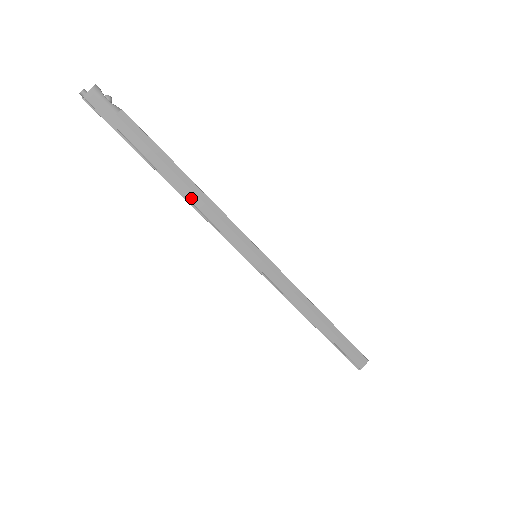
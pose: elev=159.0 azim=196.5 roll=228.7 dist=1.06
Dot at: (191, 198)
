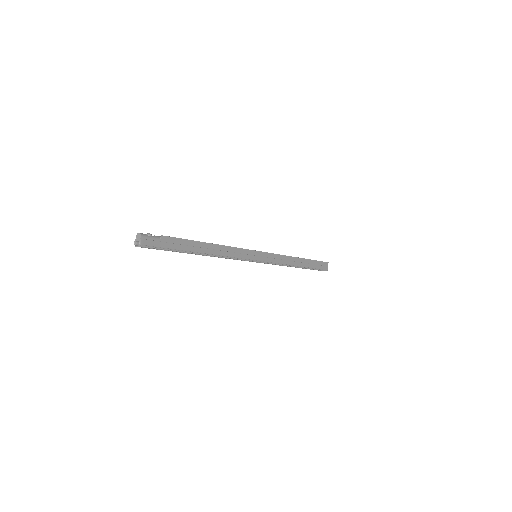
Dot at: (216, 253)
